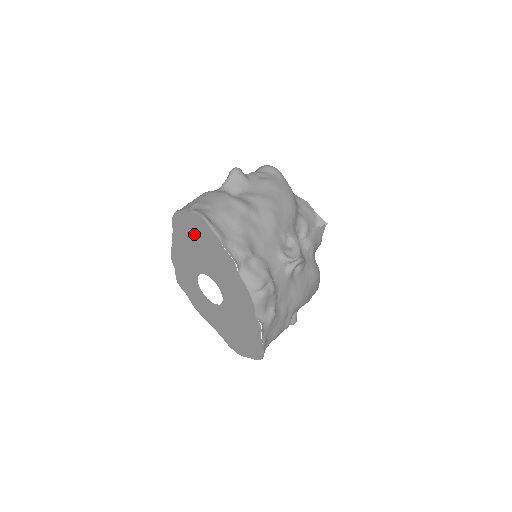
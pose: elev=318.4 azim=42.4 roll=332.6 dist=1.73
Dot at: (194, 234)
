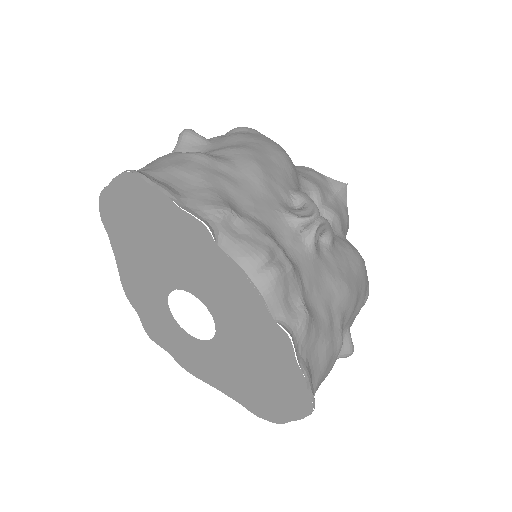
Dot at: (134, 218)
